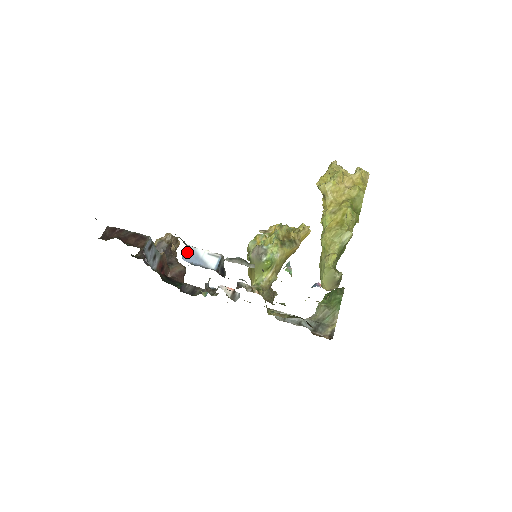
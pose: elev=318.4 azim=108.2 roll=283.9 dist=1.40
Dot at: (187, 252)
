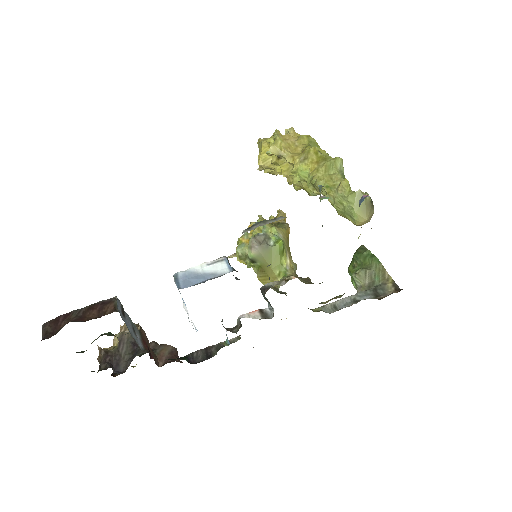
Dot at: (179, 280)
